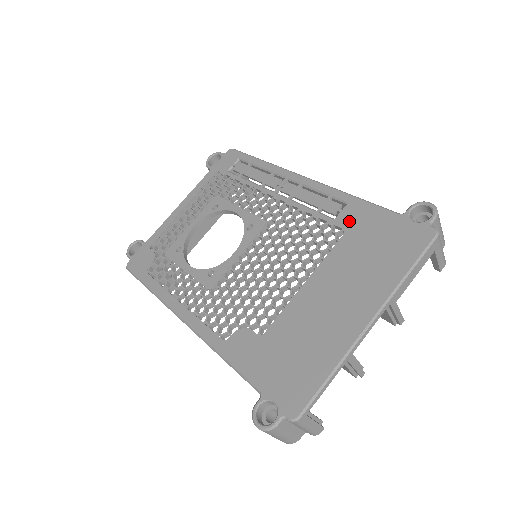
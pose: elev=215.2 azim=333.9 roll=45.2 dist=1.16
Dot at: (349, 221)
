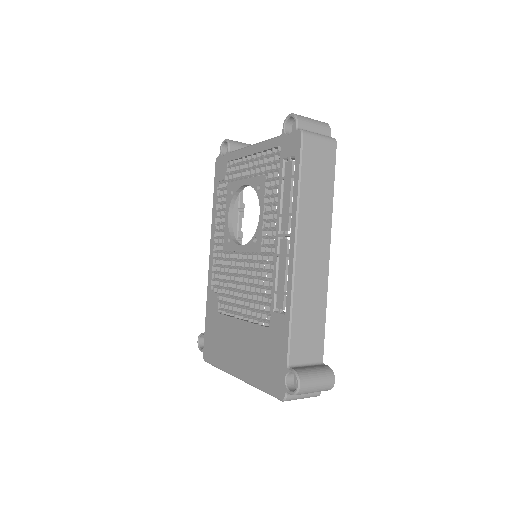
Dot at: (275, 326)
